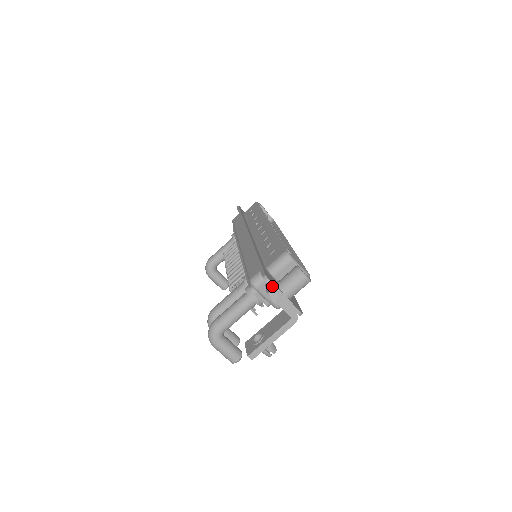
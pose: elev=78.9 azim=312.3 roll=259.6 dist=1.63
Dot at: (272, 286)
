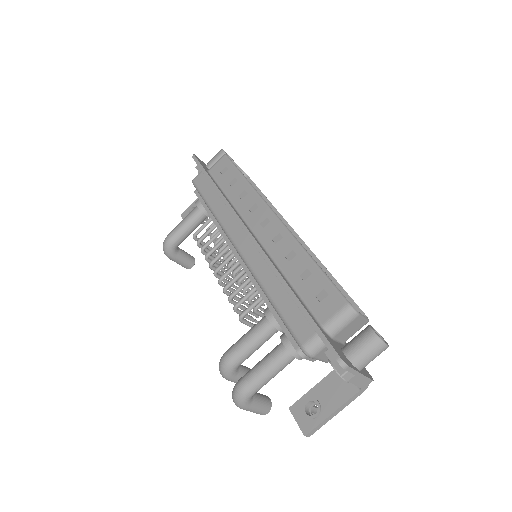
Dot at: (349, 370)
